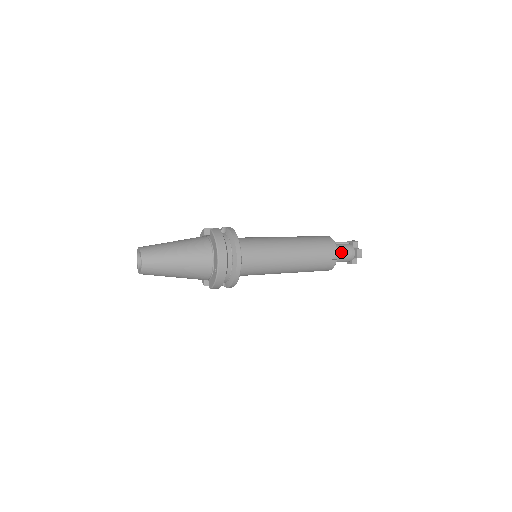
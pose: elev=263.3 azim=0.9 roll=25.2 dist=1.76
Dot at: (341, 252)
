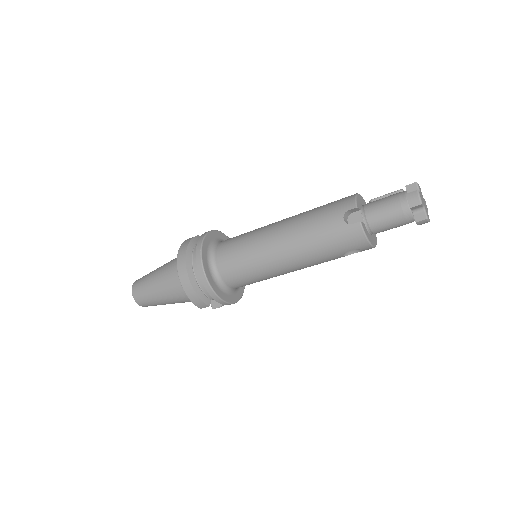
Dot at: (377, 209)
